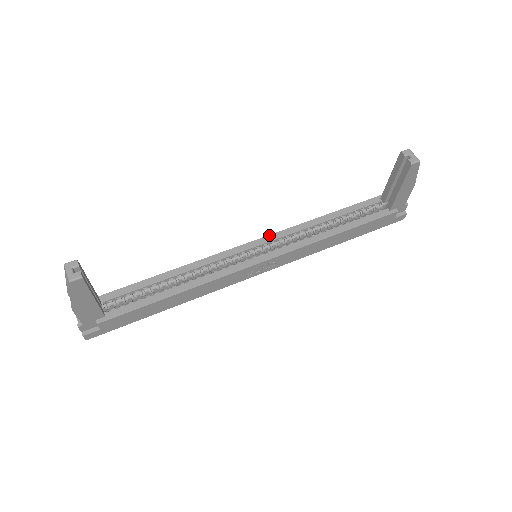
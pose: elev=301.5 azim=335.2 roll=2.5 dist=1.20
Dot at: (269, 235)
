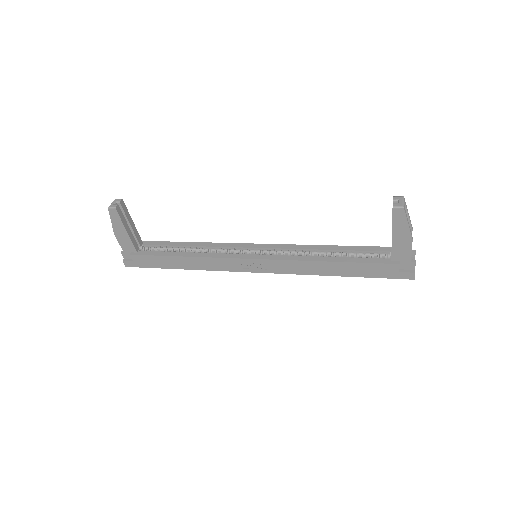
Dot at: (274, 244)
